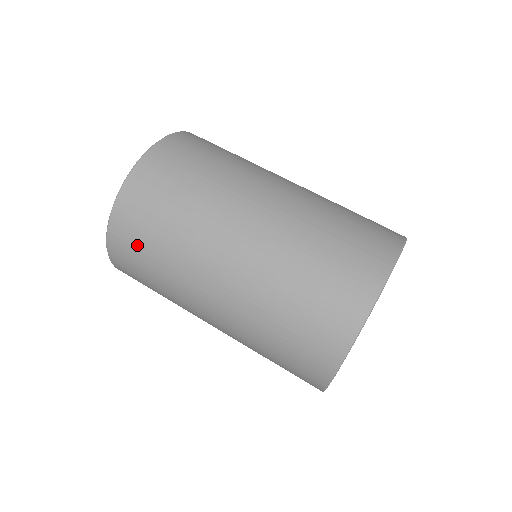
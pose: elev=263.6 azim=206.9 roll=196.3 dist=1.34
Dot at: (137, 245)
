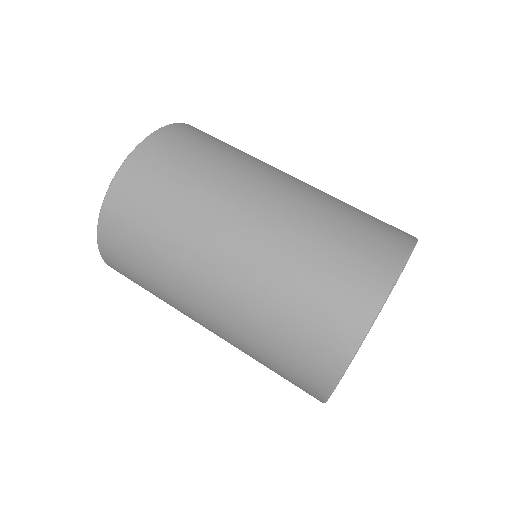
Dot at: (127, 267)
